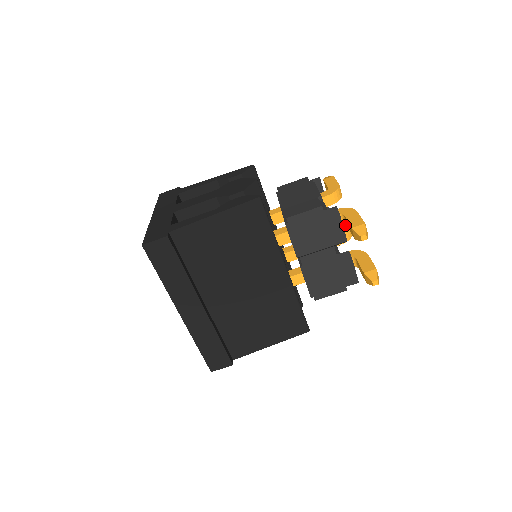
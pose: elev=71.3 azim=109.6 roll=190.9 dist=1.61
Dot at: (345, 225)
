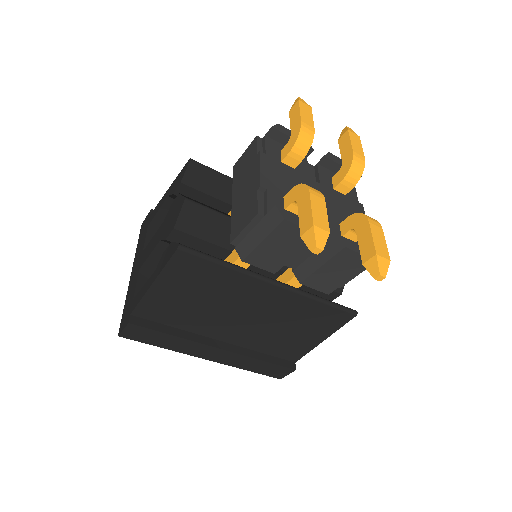
Dot at: occluded
